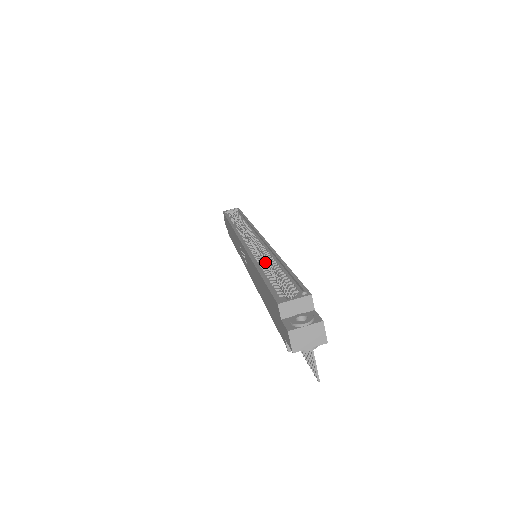
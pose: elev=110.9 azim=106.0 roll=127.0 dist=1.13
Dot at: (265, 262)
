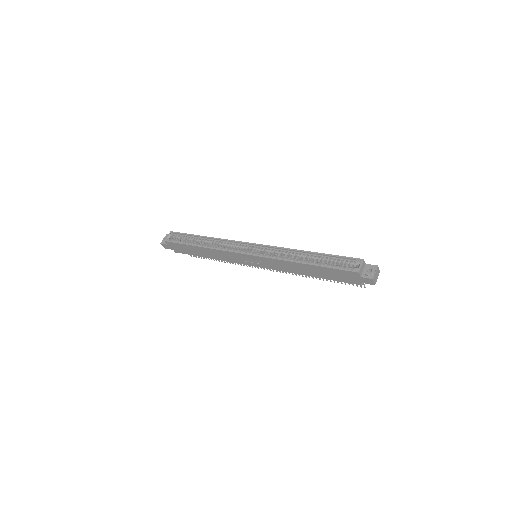
Dot at: (290, 257)
